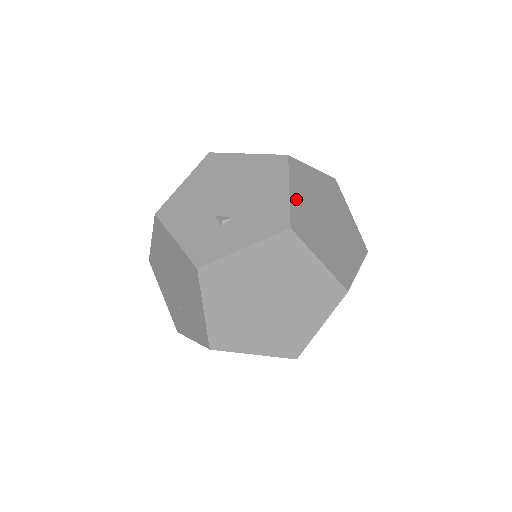
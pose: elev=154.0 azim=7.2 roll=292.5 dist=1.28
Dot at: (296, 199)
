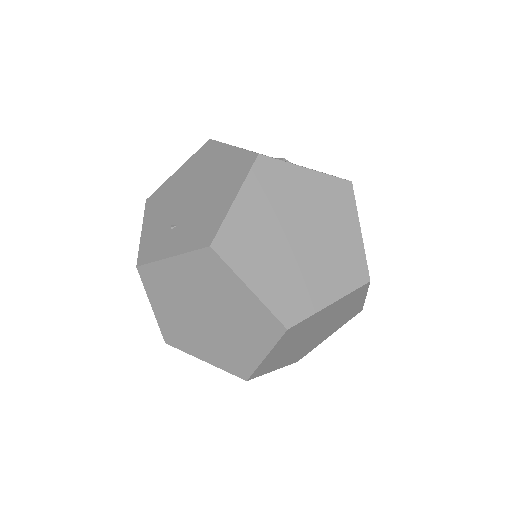
Dot at: occluded
